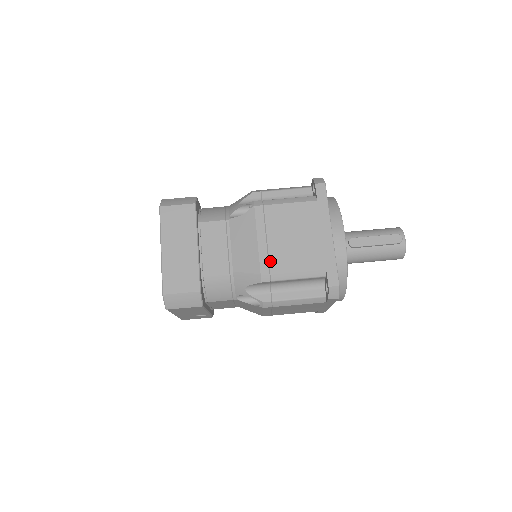
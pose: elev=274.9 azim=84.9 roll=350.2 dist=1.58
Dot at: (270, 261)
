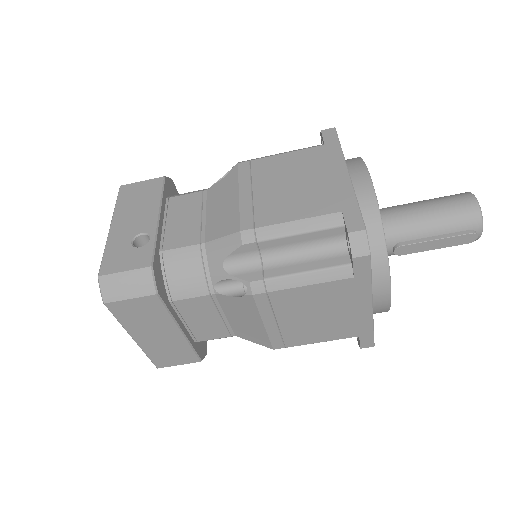
Dot at: (284, 340)
